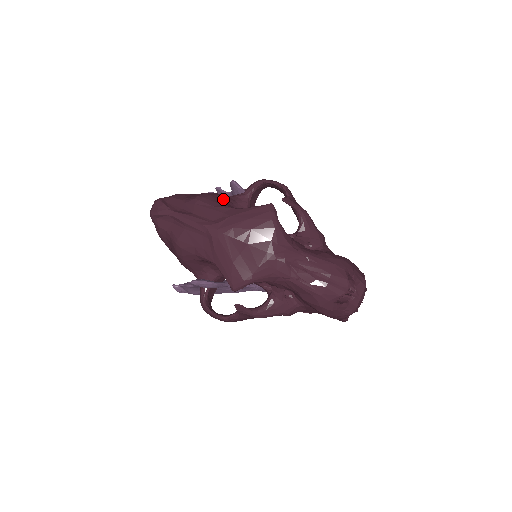
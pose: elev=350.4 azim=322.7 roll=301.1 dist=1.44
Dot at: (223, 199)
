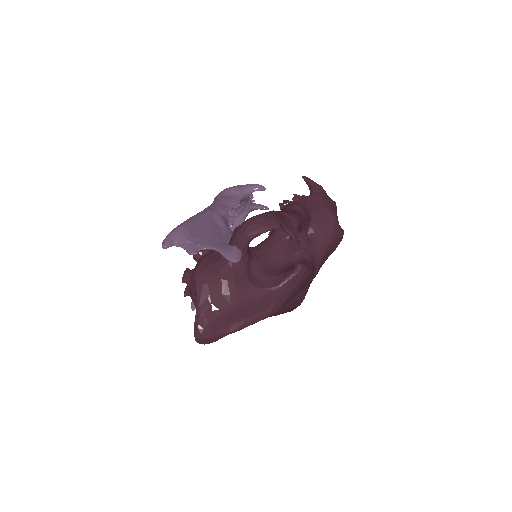
Dot at: (243, 282)
